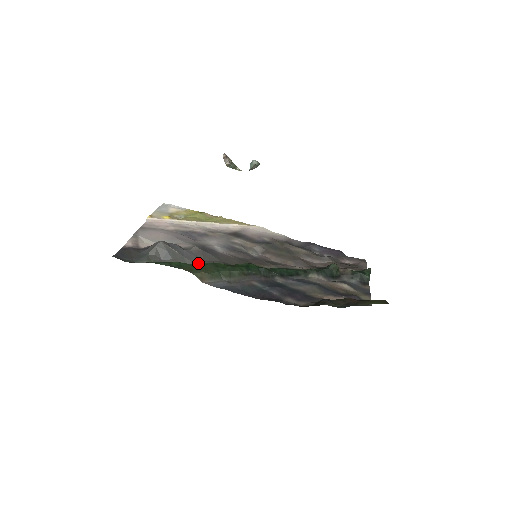
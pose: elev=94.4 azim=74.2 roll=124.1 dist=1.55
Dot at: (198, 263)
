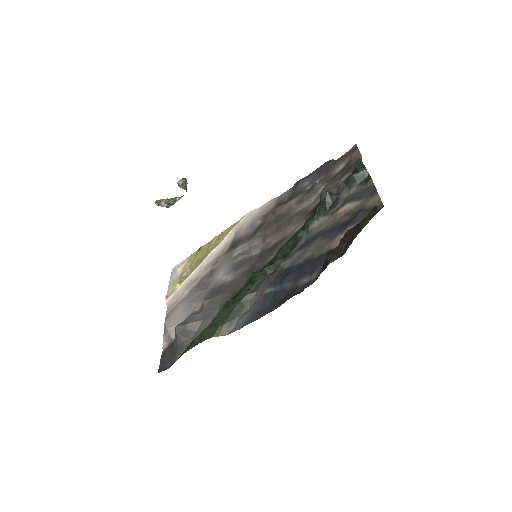
Dot at: (213, 319)
